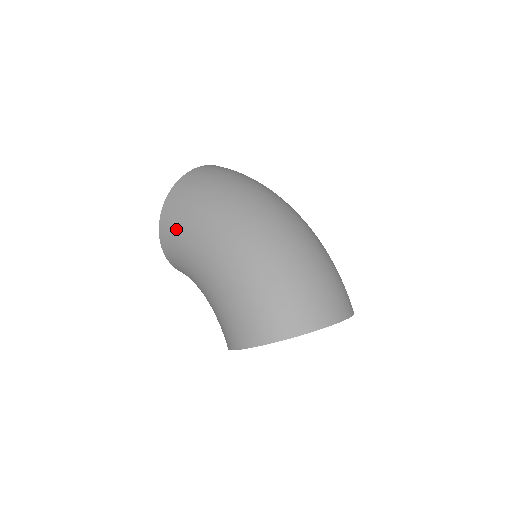
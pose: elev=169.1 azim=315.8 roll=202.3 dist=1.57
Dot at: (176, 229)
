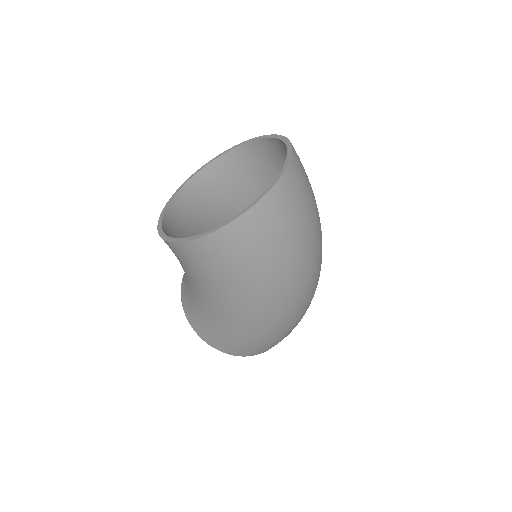
Dot at: (213, 268)
